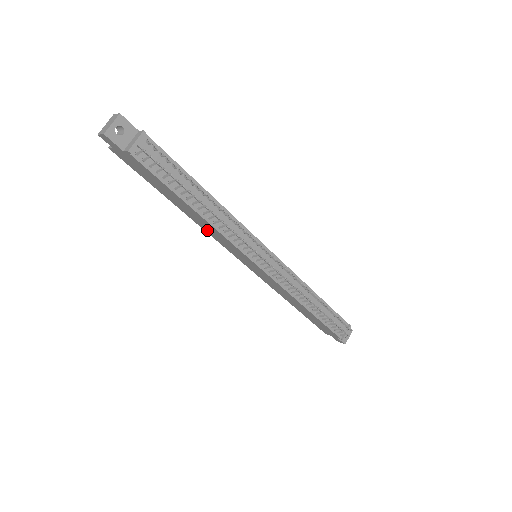
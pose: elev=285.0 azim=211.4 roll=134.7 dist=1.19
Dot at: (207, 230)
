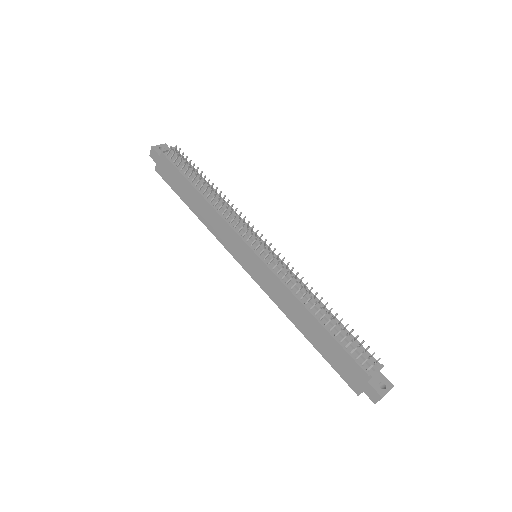
Dot at: (213, 229)
